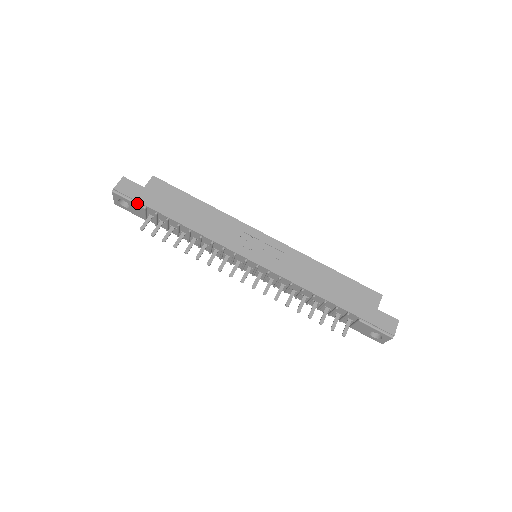
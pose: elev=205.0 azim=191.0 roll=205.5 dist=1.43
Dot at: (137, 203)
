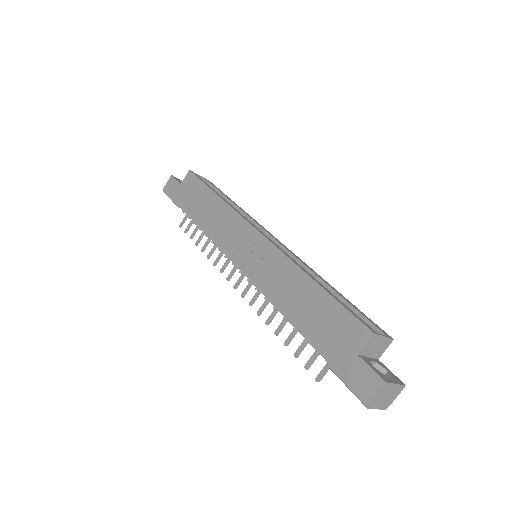
Dot at: (173, 201)
